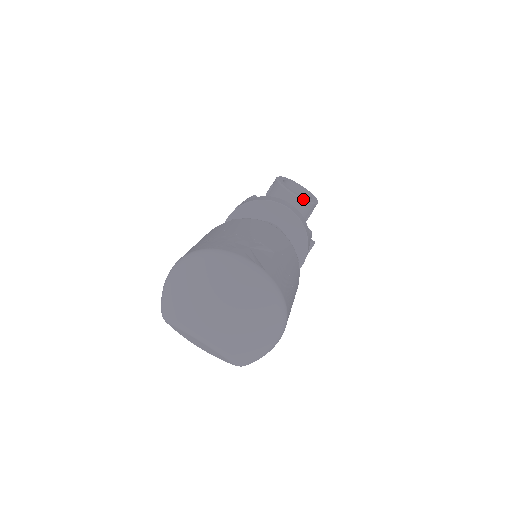
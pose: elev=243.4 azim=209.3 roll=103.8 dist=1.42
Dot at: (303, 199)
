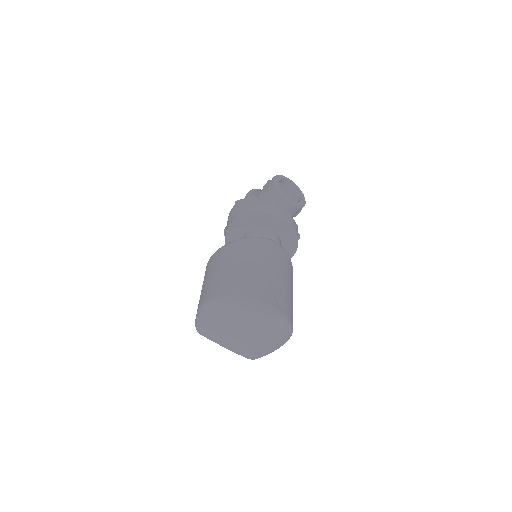
Dot at: (296, 206)
